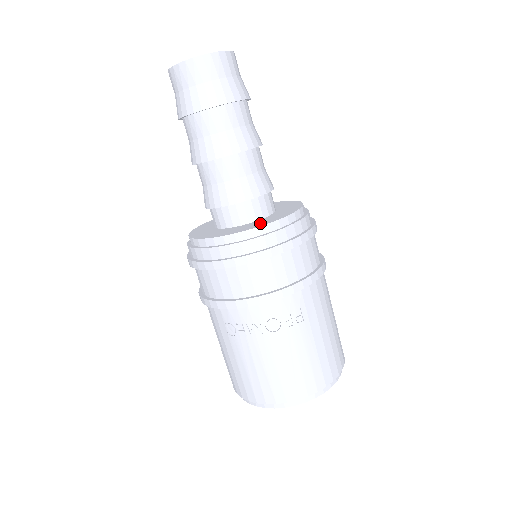
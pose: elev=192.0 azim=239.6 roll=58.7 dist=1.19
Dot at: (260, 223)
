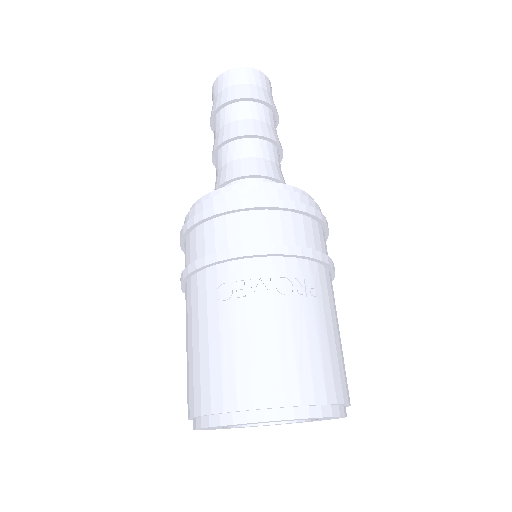
Dot at: occluded
